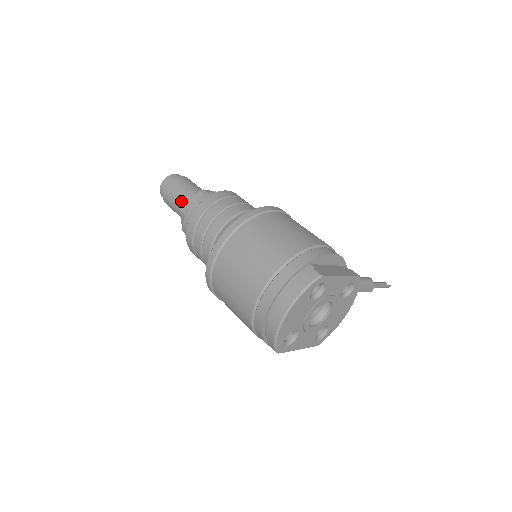
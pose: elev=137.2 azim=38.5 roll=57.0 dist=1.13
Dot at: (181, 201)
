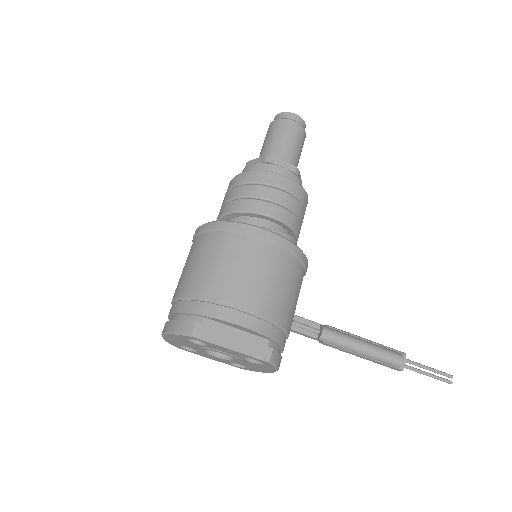
Dot at: (261, 151)
